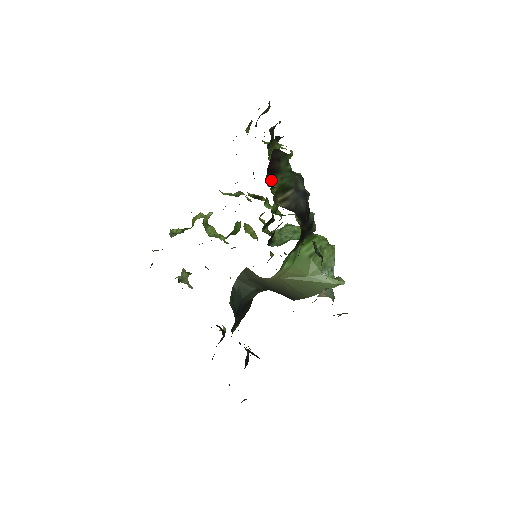
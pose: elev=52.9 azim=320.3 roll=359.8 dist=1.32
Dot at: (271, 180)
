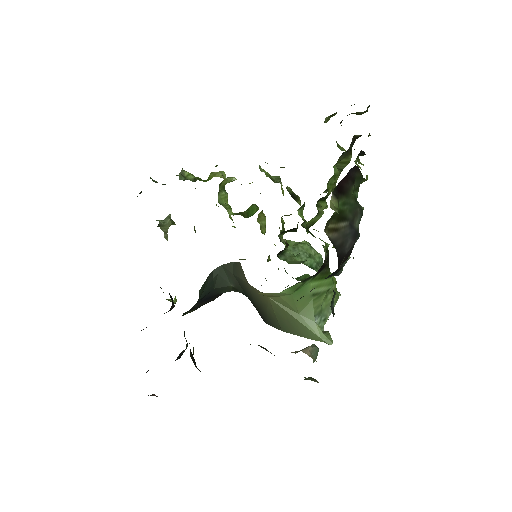
Dot at: (336, 201)
